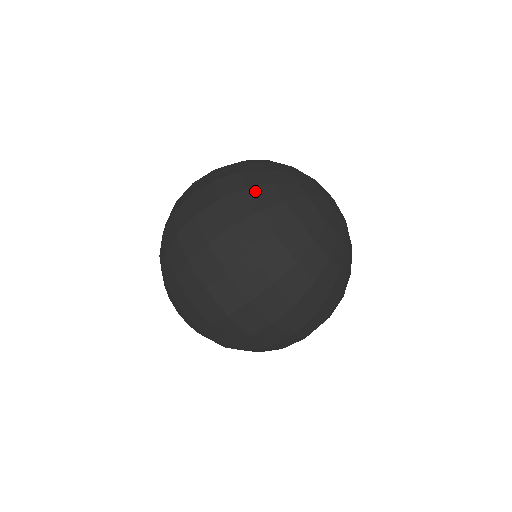
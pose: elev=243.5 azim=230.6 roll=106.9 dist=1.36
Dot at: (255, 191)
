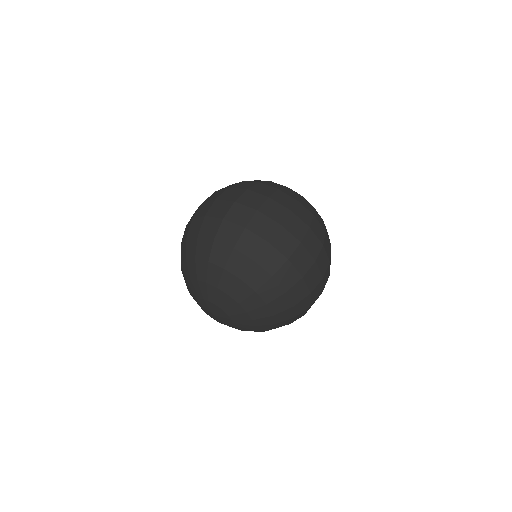
Dot at: occluded
